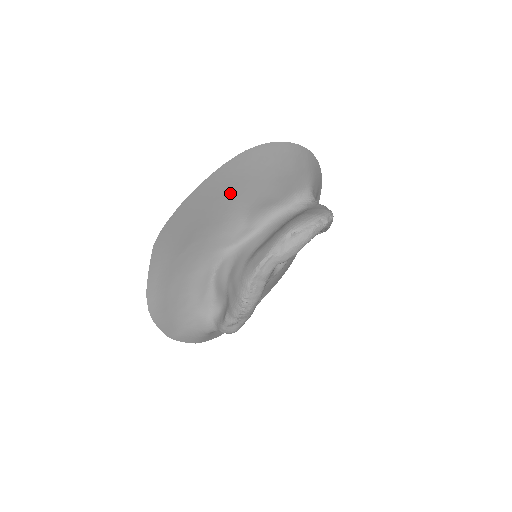
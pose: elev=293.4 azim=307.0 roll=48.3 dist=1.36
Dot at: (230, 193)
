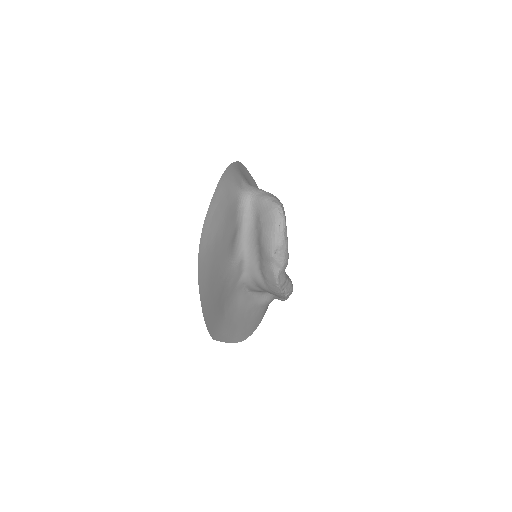
Dot at: (214, 276)
